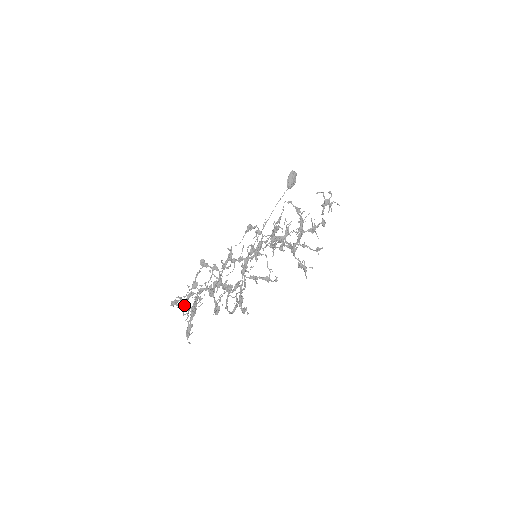
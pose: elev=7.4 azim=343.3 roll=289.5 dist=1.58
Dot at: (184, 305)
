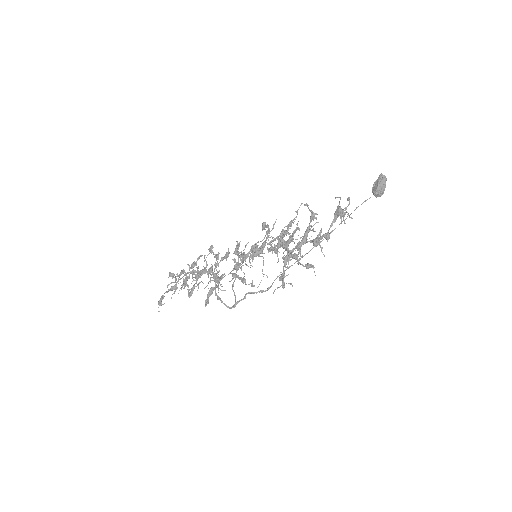
Dot at: (175, 279)
